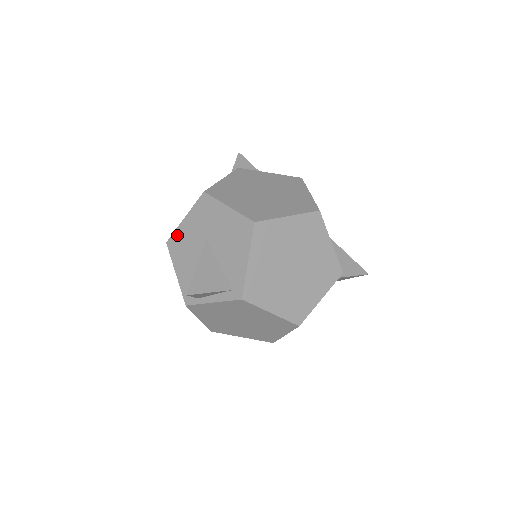
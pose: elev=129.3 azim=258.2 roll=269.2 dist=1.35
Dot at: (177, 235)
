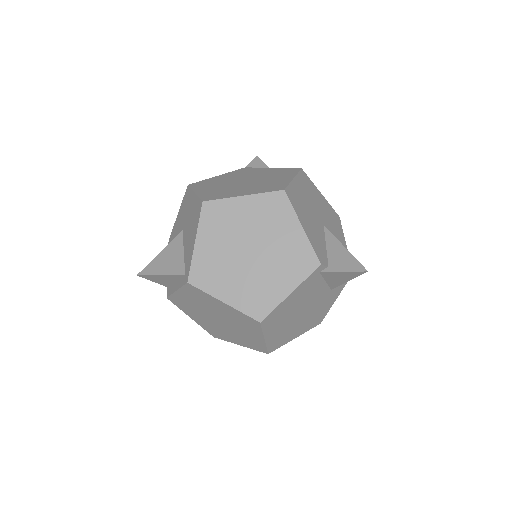
Dot at: (173, 231)
